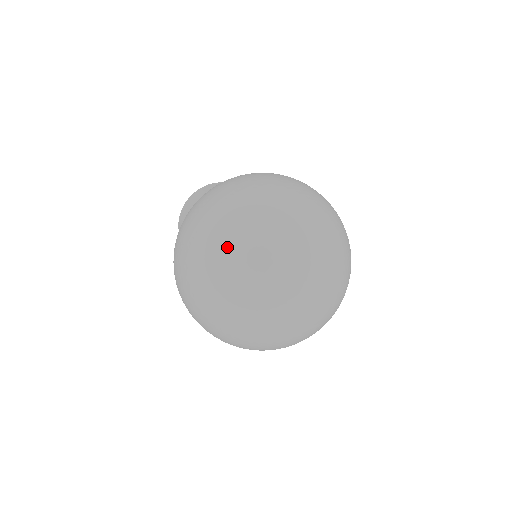
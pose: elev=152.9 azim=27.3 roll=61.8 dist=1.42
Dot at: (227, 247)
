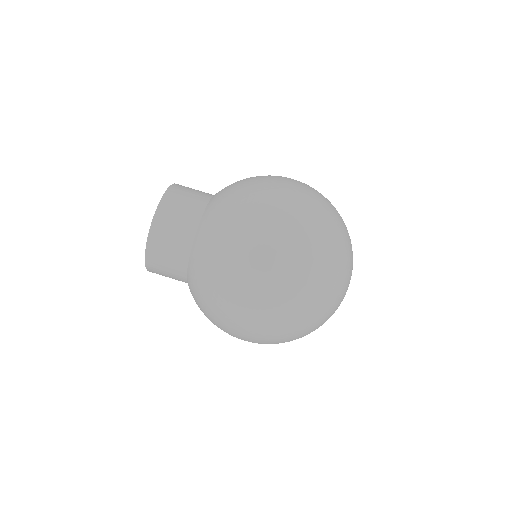
Dot at: occluded
